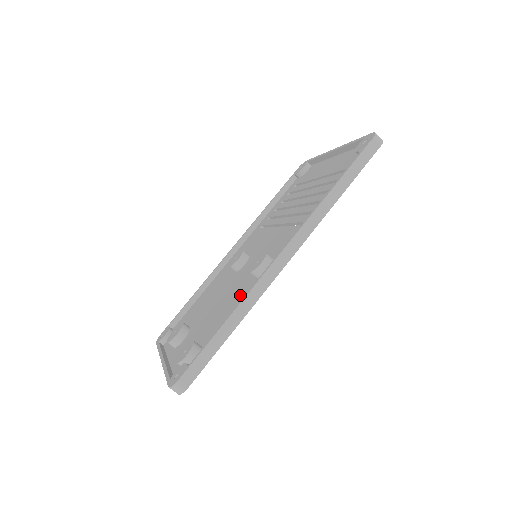
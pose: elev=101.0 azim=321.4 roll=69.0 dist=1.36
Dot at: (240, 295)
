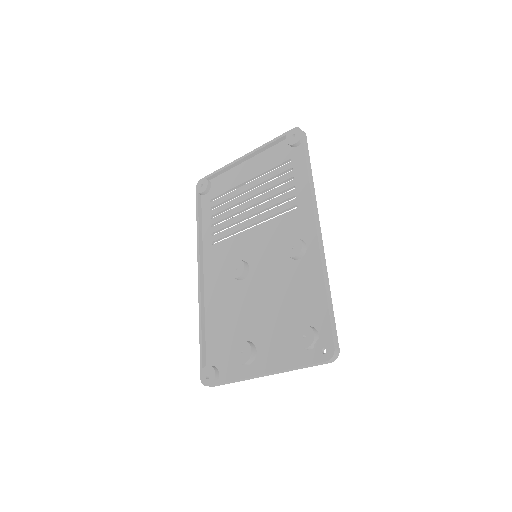
Dot at: (295, 278)
